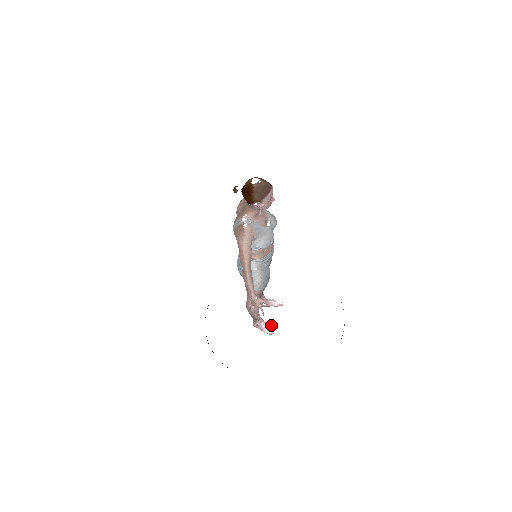
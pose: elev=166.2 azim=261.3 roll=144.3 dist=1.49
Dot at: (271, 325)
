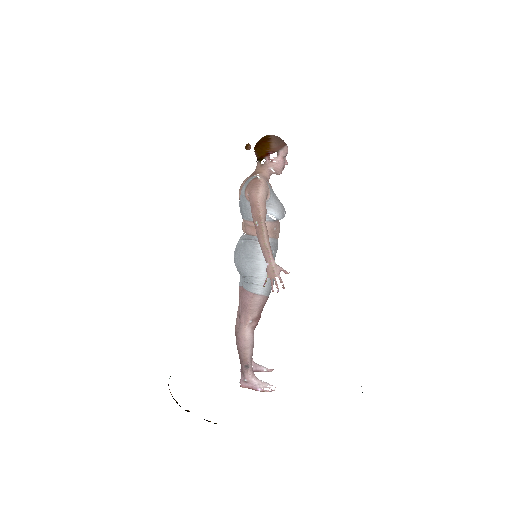
Dot at: (266, 382)
